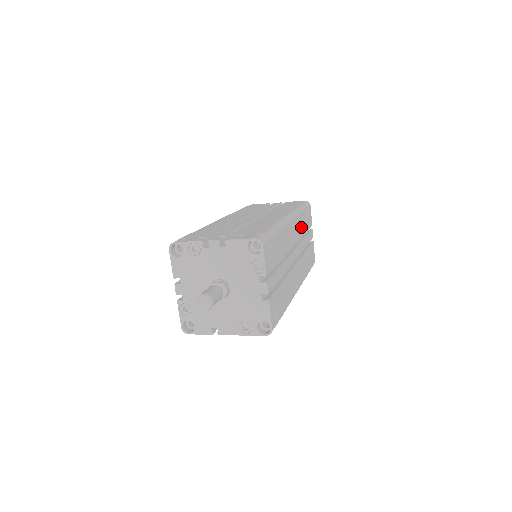
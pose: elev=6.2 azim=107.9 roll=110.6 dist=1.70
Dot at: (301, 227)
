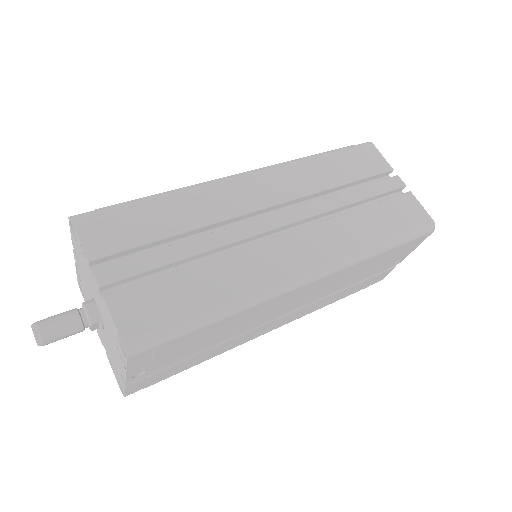
Dot at: (312, 179)
